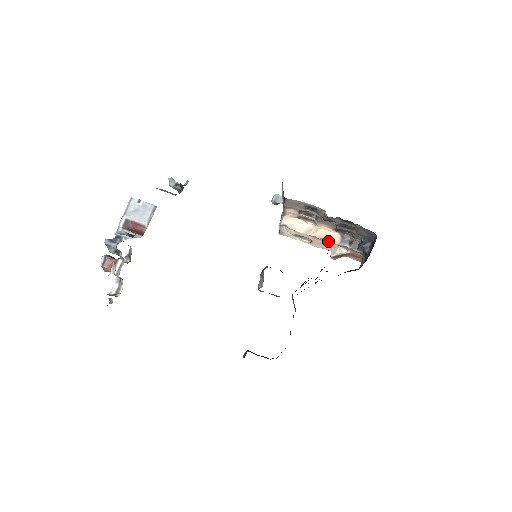
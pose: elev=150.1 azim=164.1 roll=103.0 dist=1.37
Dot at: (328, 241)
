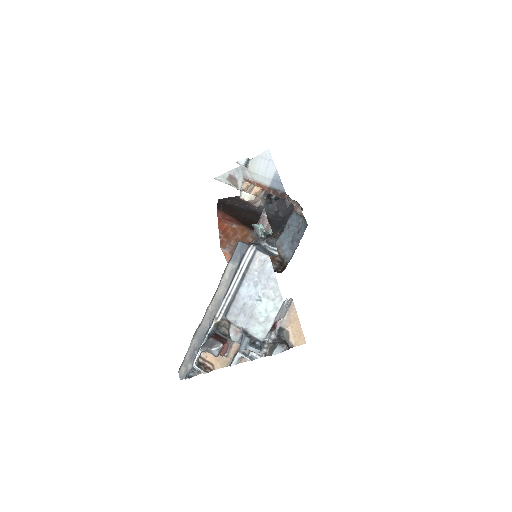
Dot at: occluded
